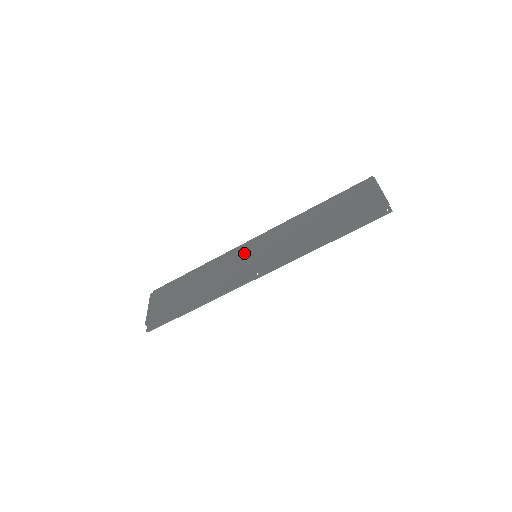
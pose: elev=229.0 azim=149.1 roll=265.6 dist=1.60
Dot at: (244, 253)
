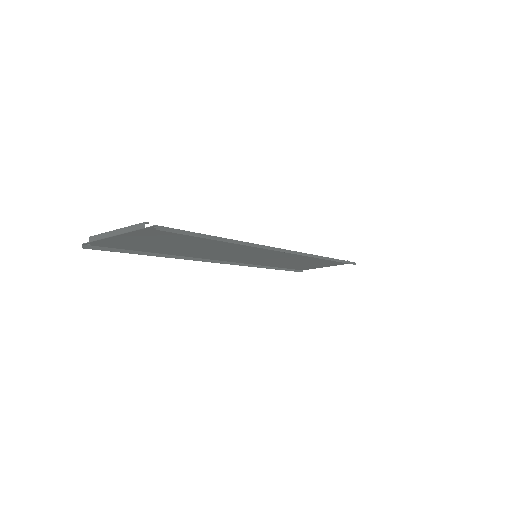
Dot at: (233, 256)
